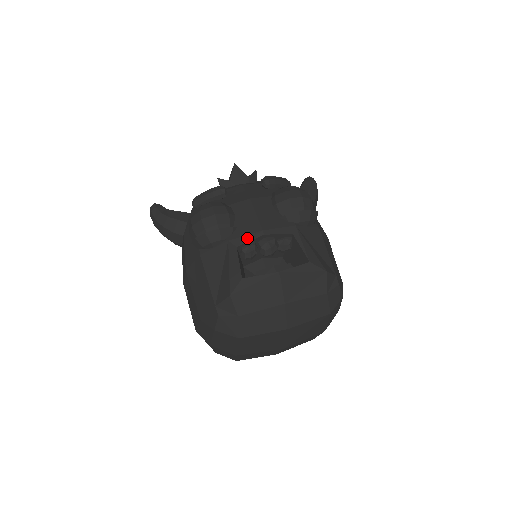
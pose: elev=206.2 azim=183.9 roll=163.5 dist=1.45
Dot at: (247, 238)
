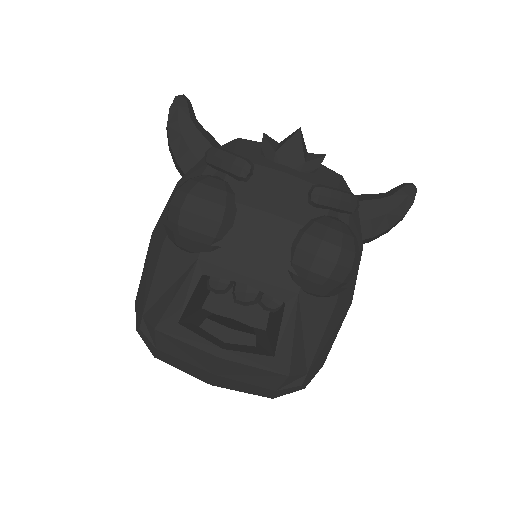
Dot at: (222, 273)
